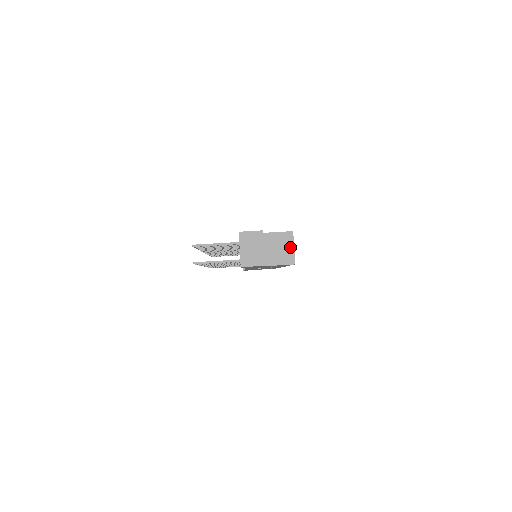
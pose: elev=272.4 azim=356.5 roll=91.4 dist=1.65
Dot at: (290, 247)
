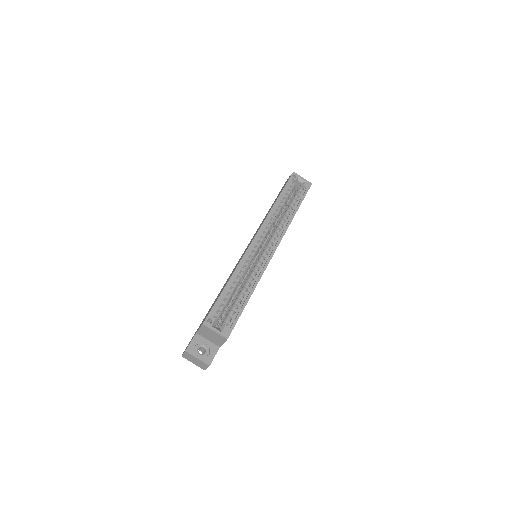
Dot at: (213, 332)
